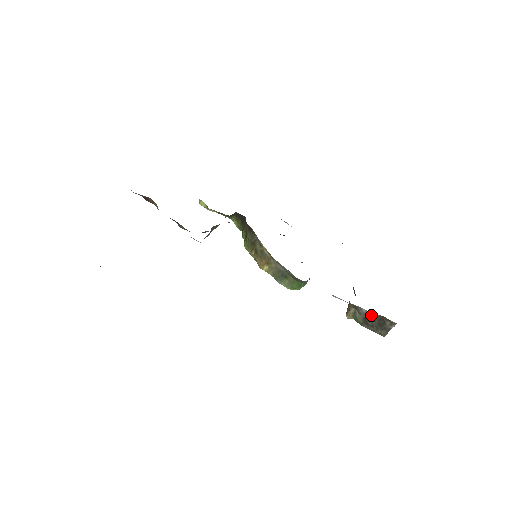
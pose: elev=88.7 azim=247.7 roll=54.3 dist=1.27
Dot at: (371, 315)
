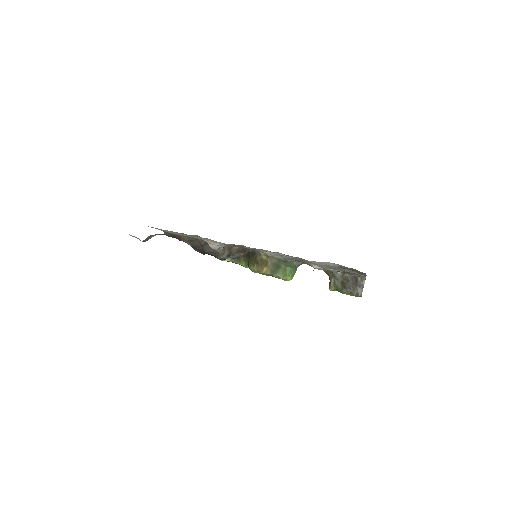
Dot at: (345, 275)
